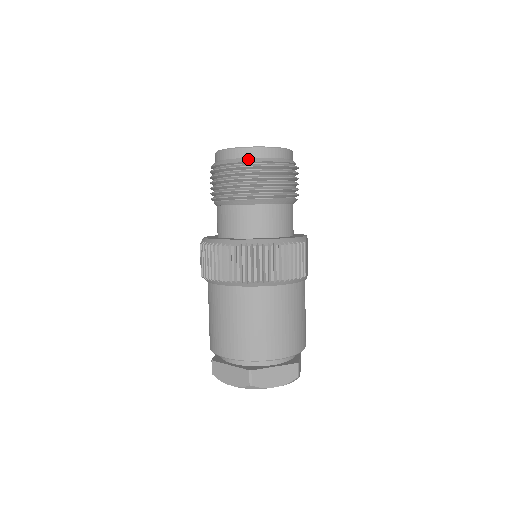
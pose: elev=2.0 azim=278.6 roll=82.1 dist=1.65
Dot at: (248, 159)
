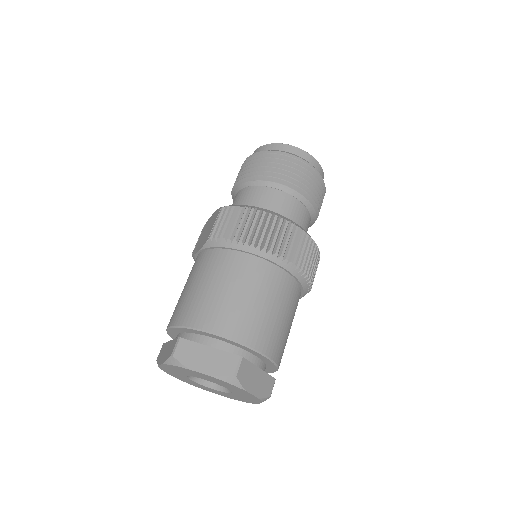
Dot at: (305, 160)
